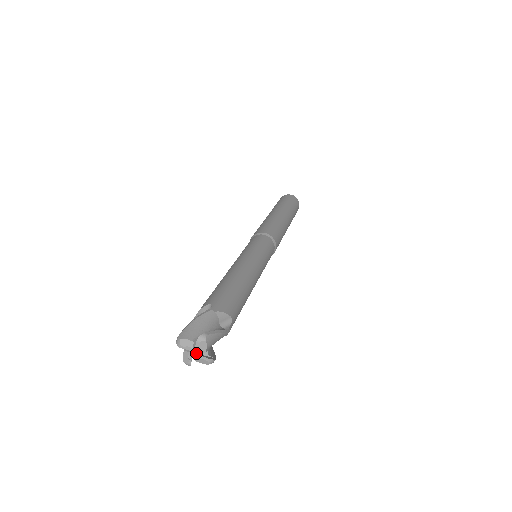
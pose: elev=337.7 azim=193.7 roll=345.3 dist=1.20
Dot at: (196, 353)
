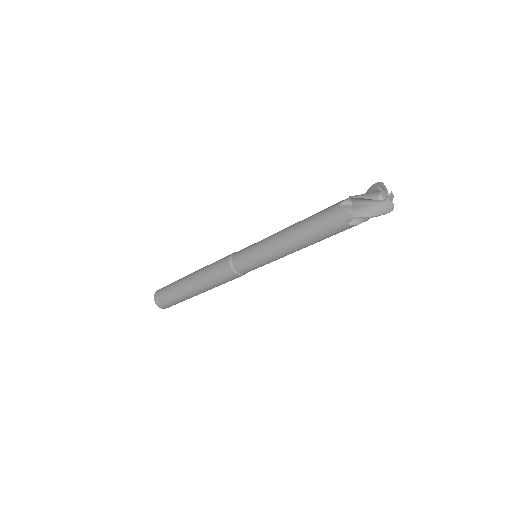
Dot at: (388, 197)
